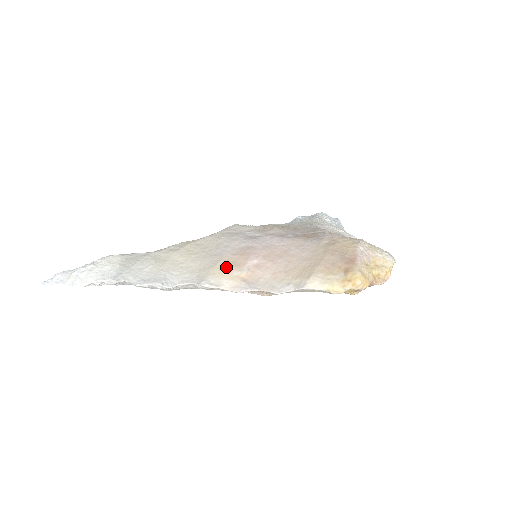
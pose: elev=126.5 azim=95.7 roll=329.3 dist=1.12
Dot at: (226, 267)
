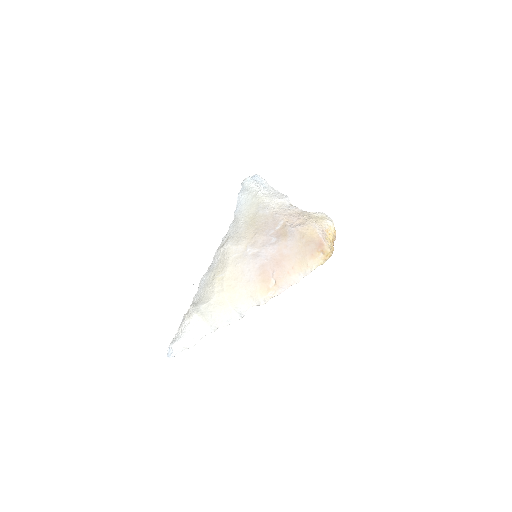
Dot at: (264, 287)
